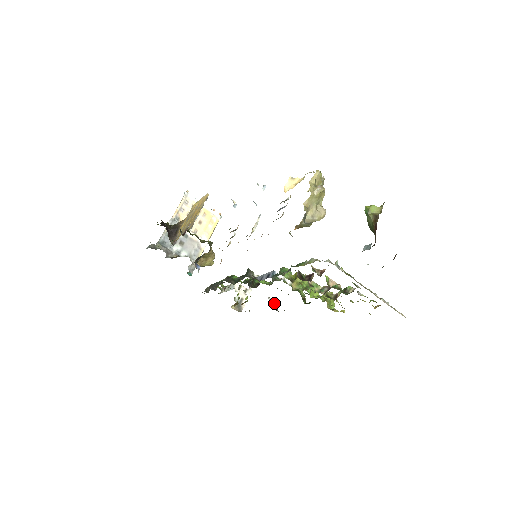
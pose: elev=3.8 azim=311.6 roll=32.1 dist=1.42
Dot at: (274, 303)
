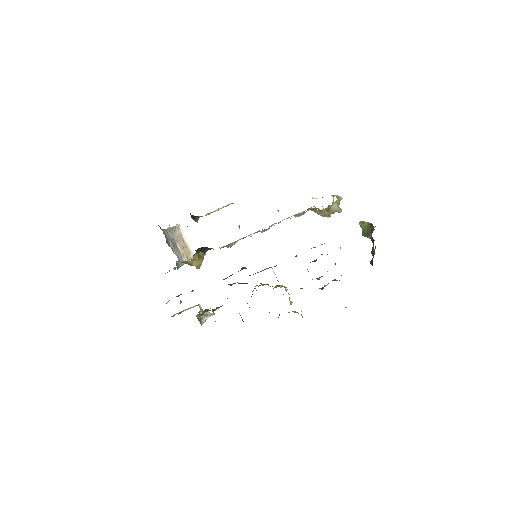
Dot at: occluded
